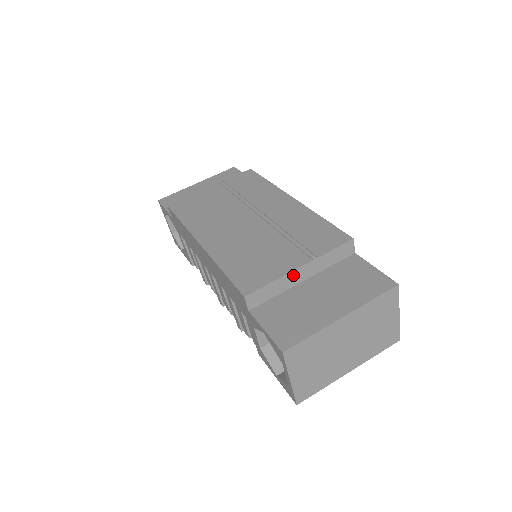
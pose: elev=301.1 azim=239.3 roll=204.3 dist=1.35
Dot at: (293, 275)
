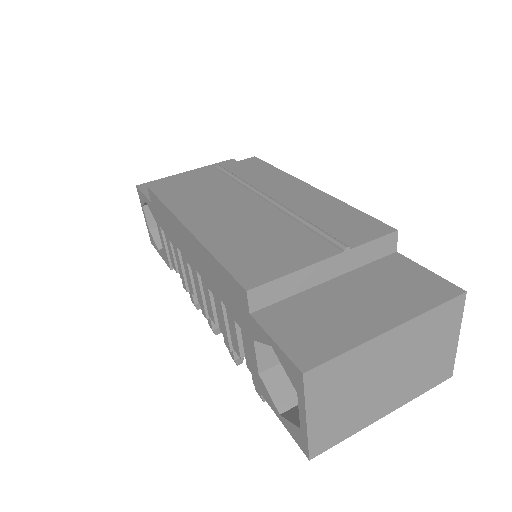
Dot at: (316, 269)
